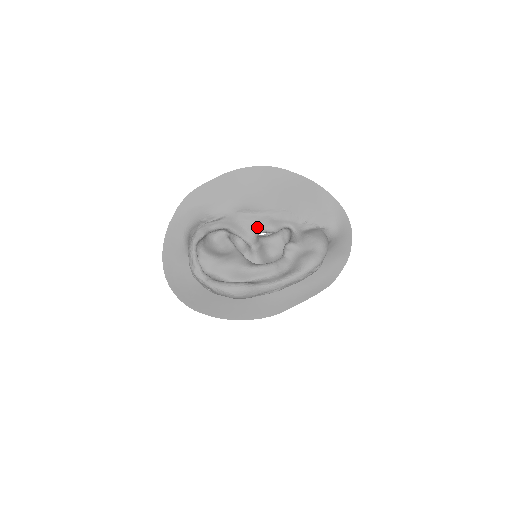
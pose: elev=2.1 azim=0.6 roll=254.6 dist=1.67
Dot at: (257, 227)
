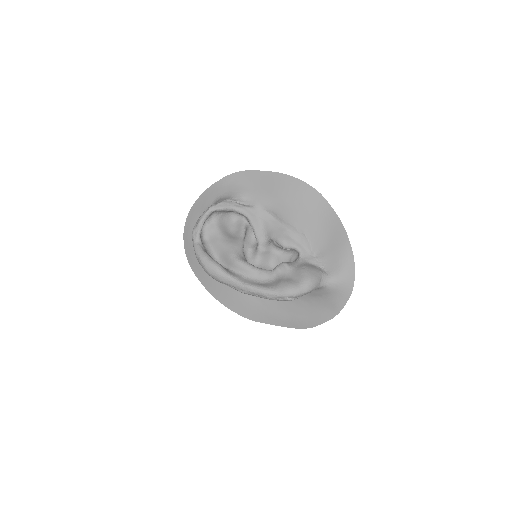
Dot at: (272, 233)
